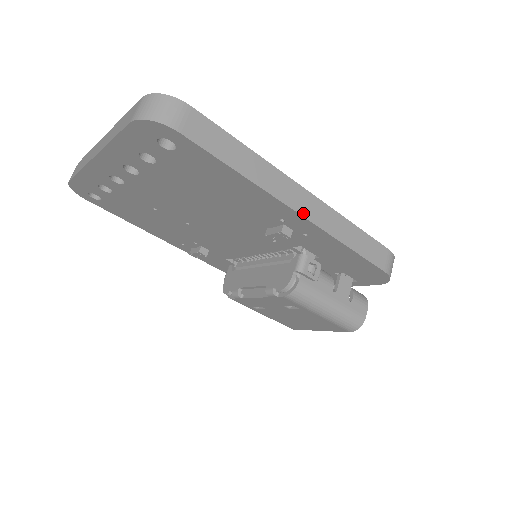
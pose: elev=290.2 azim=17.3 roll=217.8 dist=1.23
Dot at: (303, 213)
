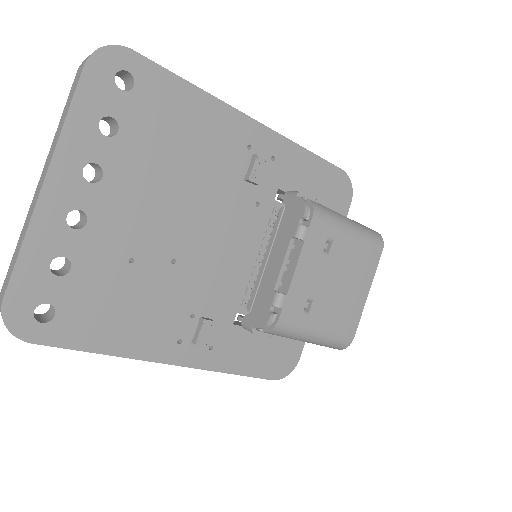
Dot at: (257, 122)
